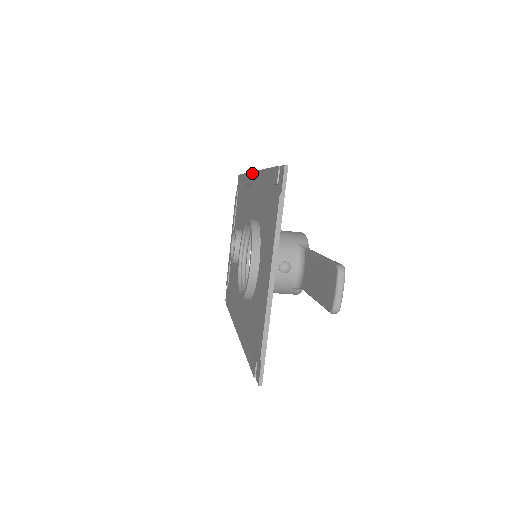
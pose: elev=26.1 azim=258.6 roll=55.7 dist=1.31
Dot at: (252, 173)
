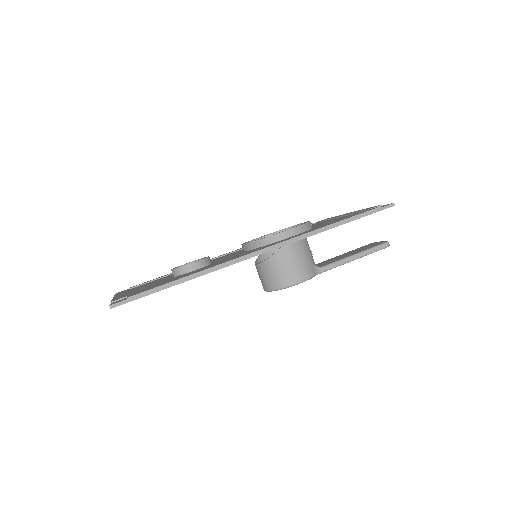
Dot at: occluded
